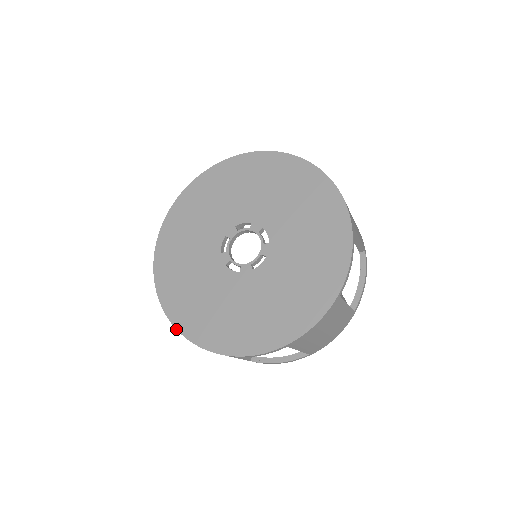
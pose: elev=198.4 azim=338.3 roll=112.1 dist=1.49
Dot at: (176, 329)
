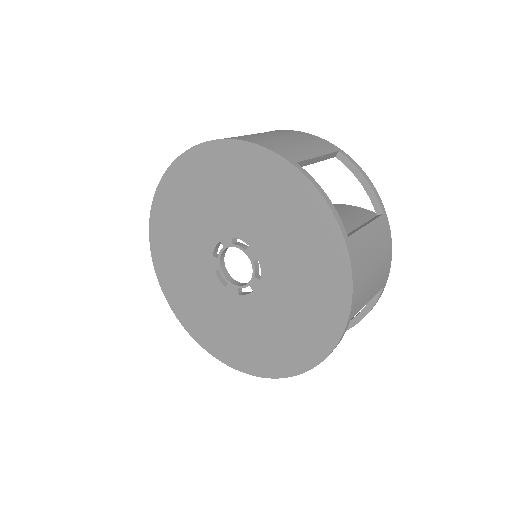
Dot at: occluded
